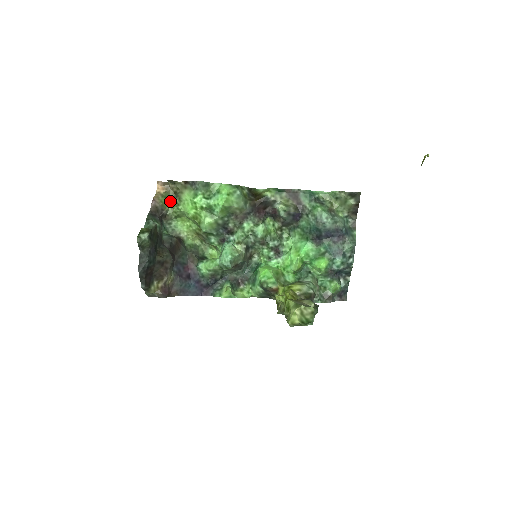
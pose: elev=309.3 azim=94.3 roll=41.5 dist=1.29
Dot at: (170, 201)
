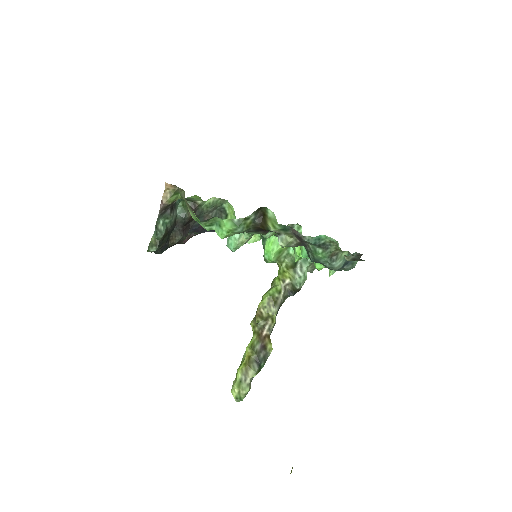
Dot at: (180, 195)
